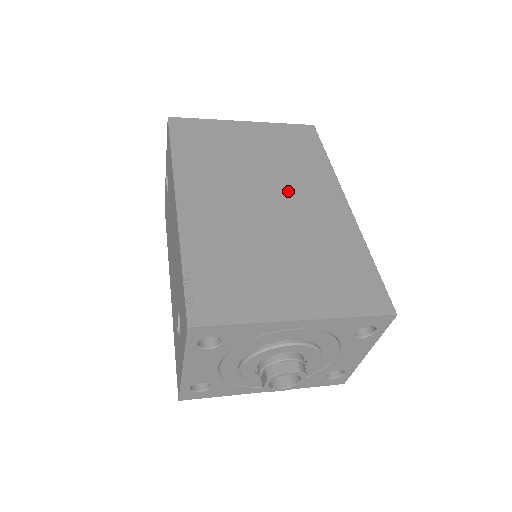
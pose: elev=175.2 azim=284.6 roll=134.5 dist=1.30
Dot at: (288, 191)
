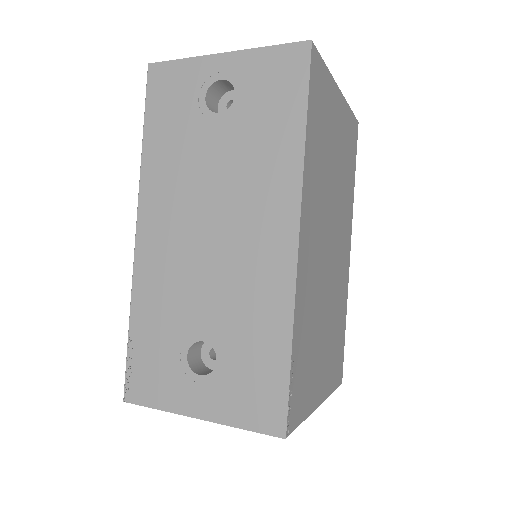
Dot at: (338, 231)
